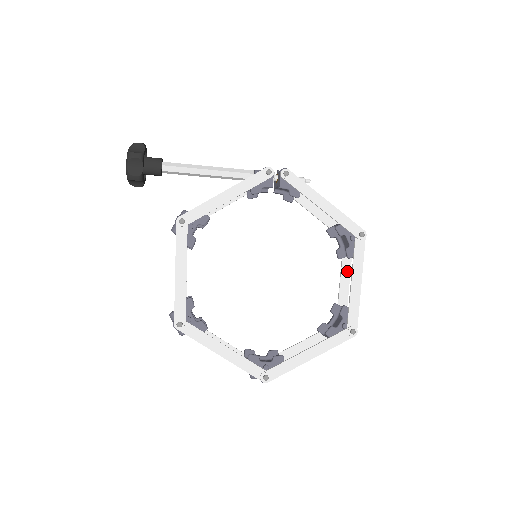
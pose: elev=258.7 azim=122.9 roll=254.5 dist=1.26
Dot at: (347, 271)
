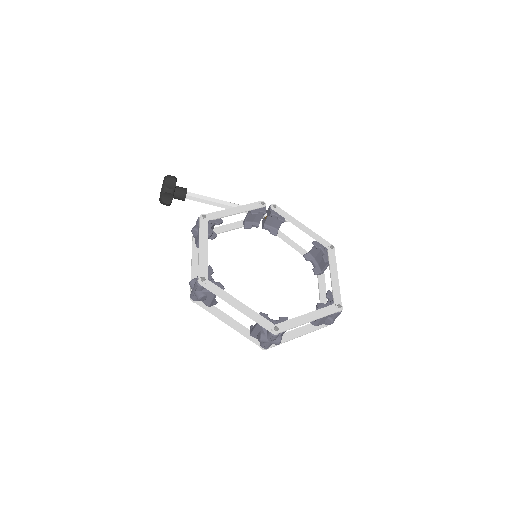
Dot at: (323, 284)
